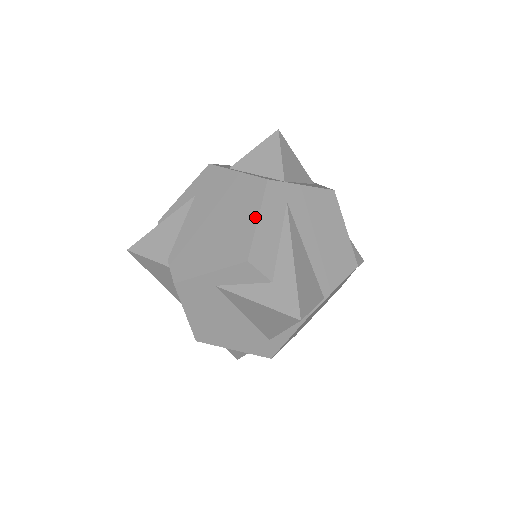
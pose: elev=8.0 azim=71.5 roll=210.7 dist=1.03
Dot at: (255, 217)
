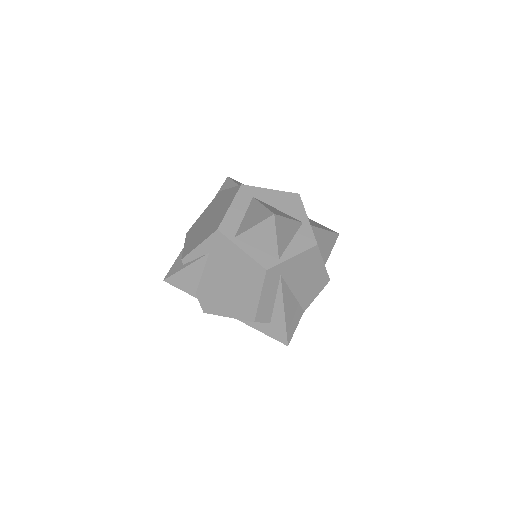
Dot at: (258, 295)
